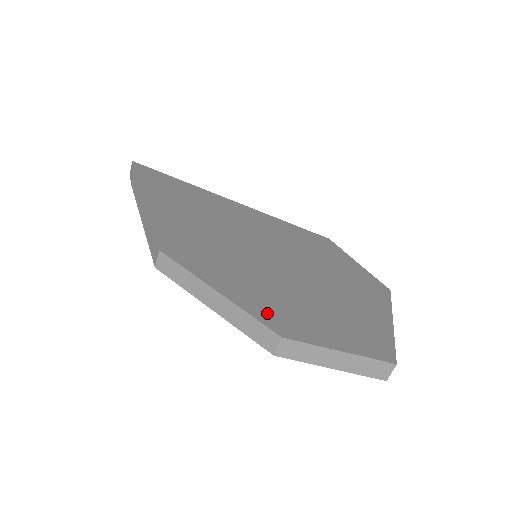
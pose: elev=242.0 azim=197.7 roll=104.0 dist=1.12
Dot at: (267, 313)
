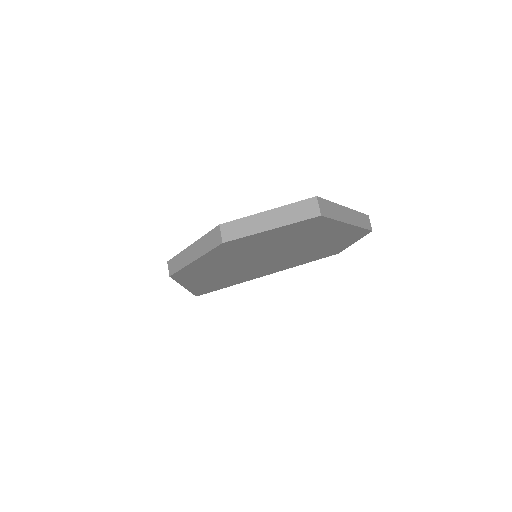
Dot at: occluded
